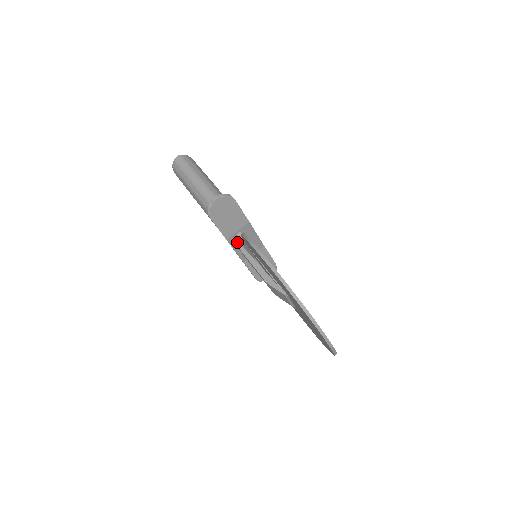
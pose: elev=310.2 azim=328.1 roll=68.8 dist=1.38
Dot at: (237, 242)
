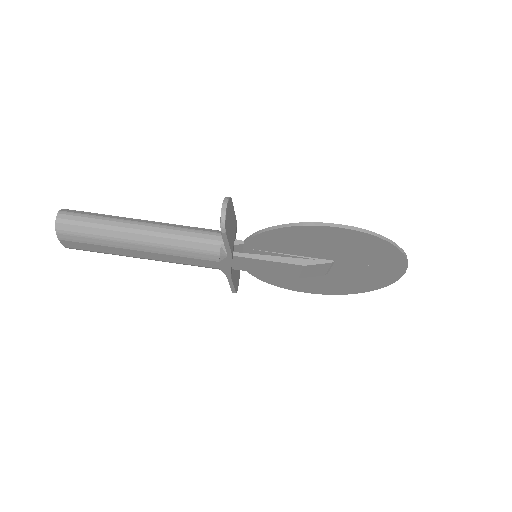
Dot at: (235, 253)
